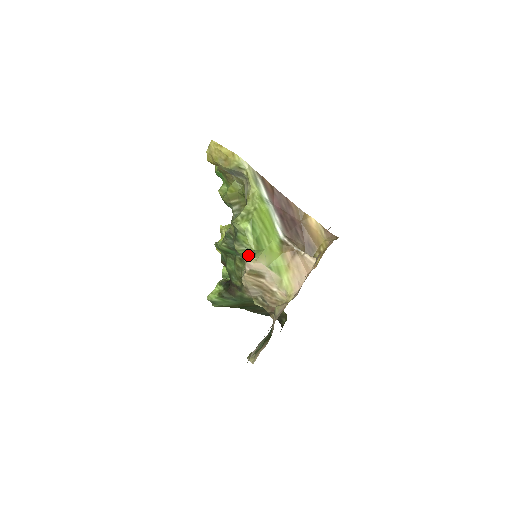
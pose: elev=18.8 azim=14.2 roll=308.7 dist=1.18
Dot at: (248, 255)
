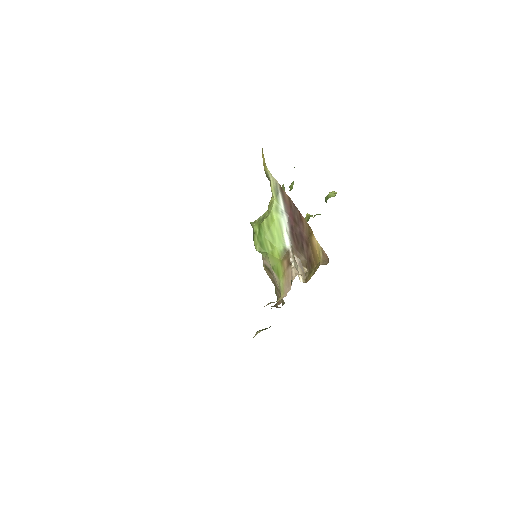
Dot at: occluded
